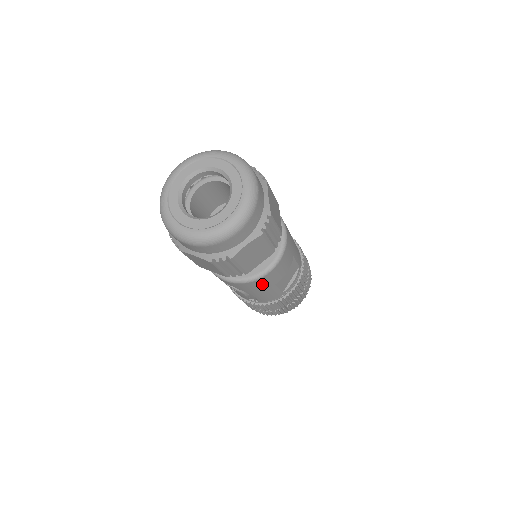
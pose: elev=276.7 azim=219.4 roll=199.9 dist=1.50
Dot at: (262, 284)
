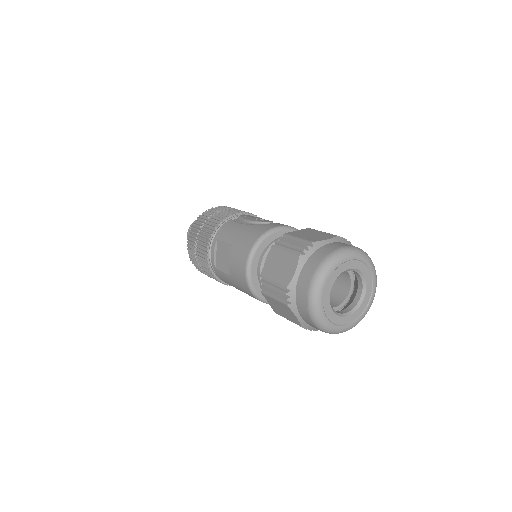
Dot at: occluded
